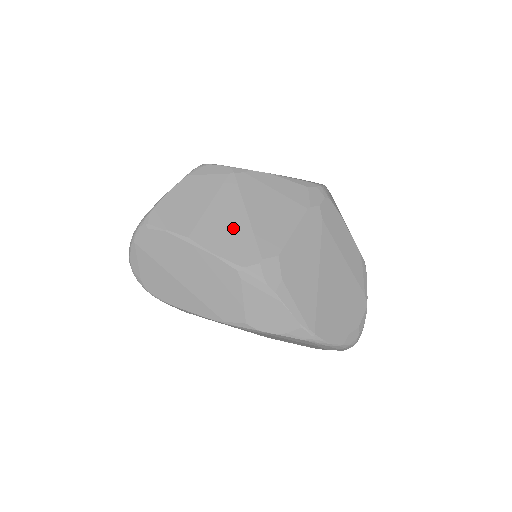
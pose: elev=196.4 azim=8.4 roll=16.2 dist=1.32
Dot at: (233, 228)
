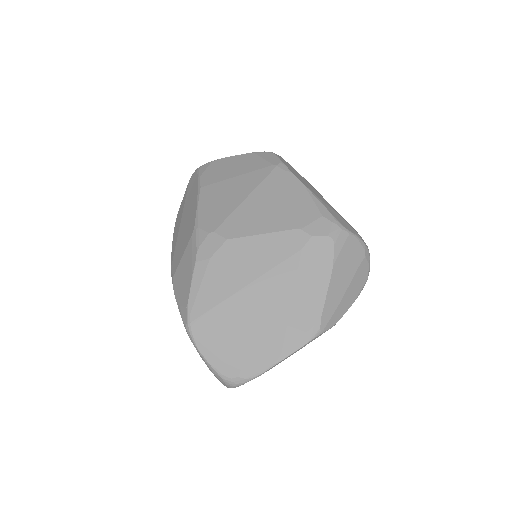
Dot at: (228, 200)
